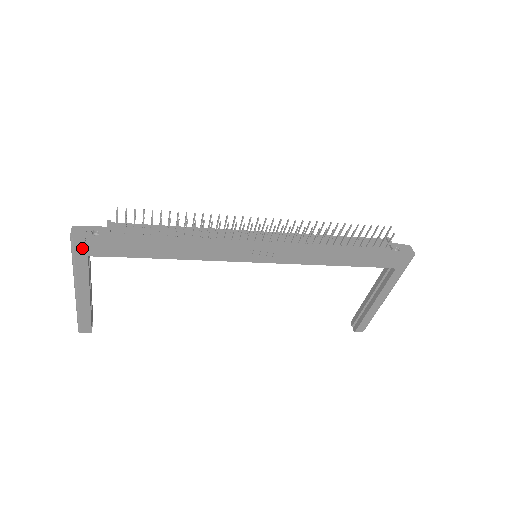
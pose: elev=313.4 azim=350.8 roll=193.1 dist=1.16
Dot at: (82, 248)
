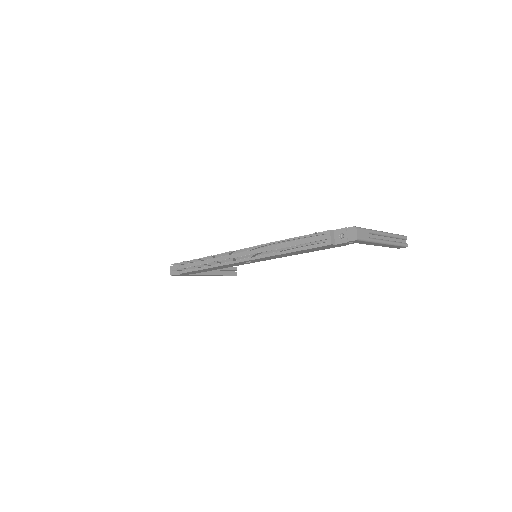
Dot at: (180, 275)
